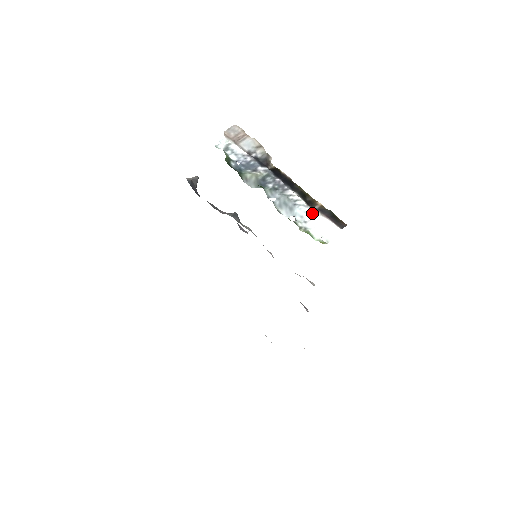
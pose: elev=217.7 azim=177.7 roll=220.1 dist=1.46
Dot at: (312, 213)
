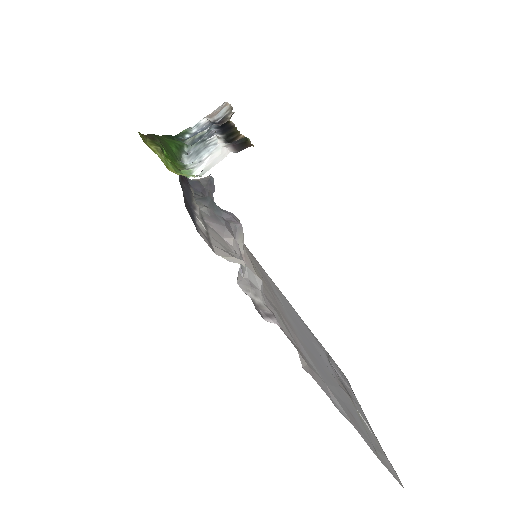
Dot at: (215, 148)
